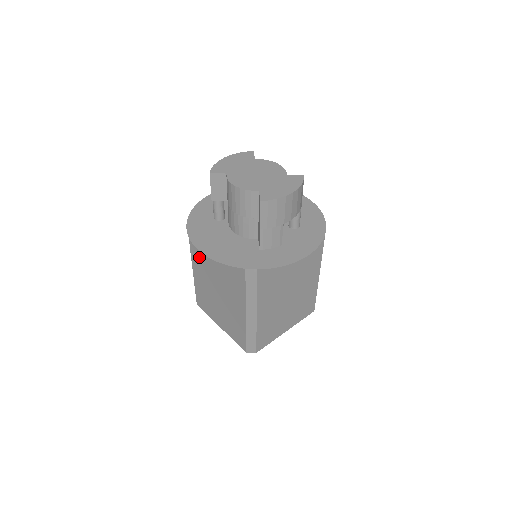
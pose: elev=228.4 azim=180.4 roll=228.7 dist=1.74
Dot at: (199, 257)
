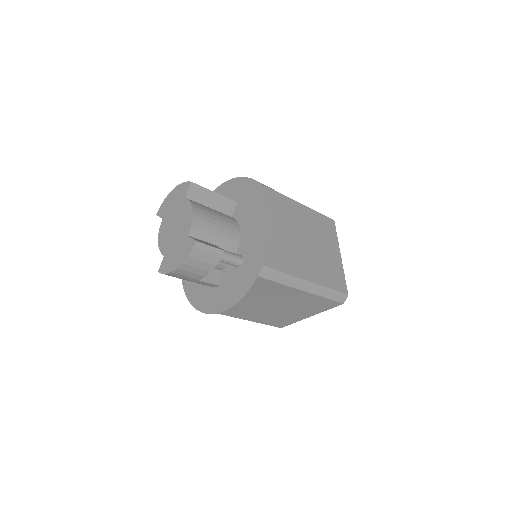
Dot at: occluded
